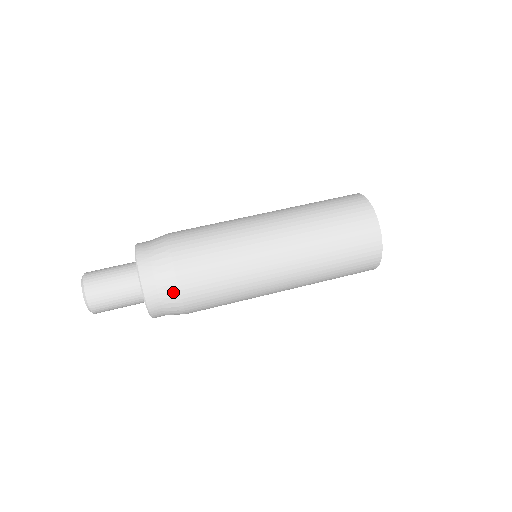
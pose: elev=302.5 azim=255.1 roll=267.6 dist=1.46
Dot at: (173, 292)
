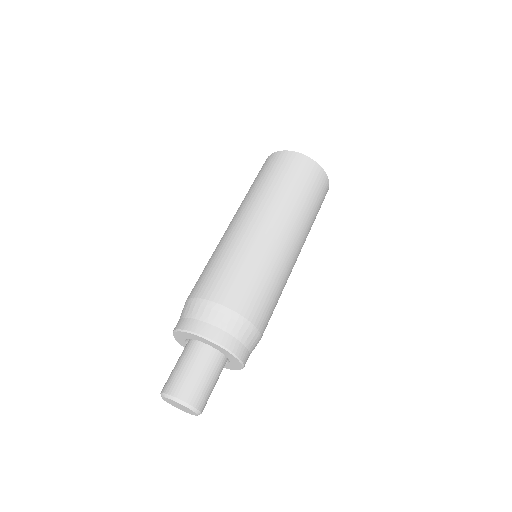
Dot at: (219, 311)
